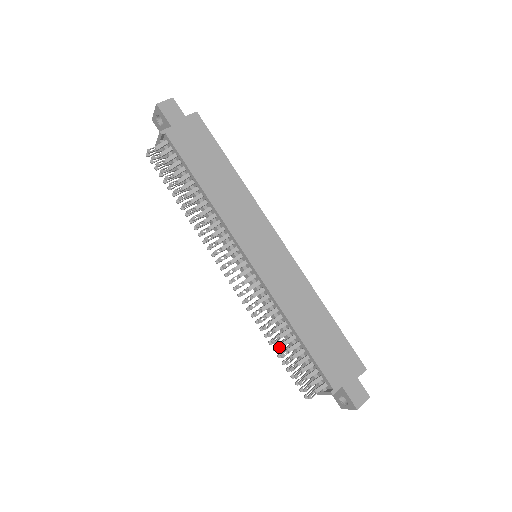
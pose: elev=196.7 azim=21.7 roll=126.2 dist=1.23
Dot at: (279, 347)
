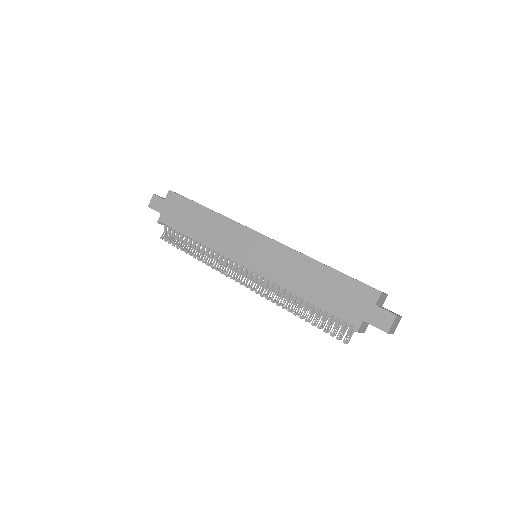
Dot at: (306, 314)
